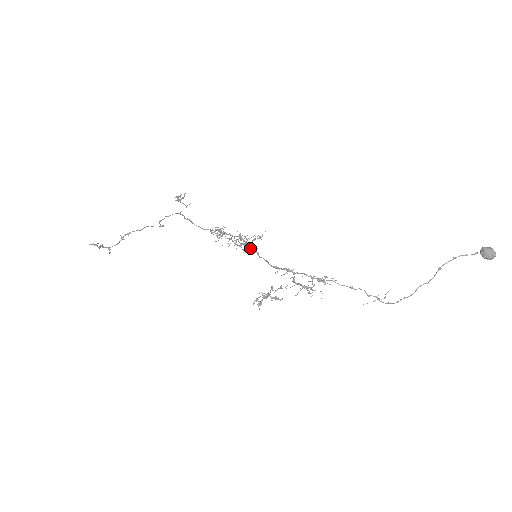
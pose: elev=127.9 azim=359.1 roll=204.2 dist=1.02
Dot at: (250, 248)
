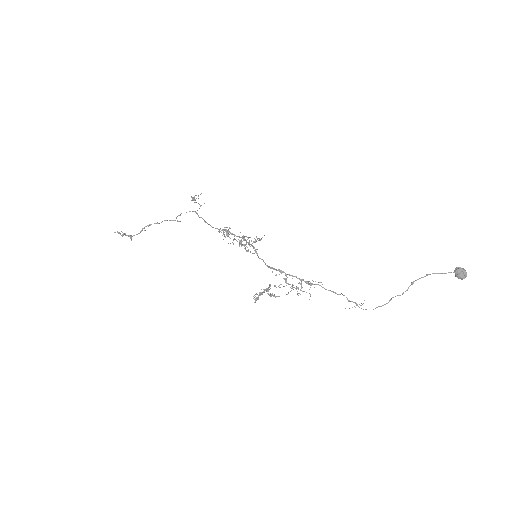
Dot at: occluded
